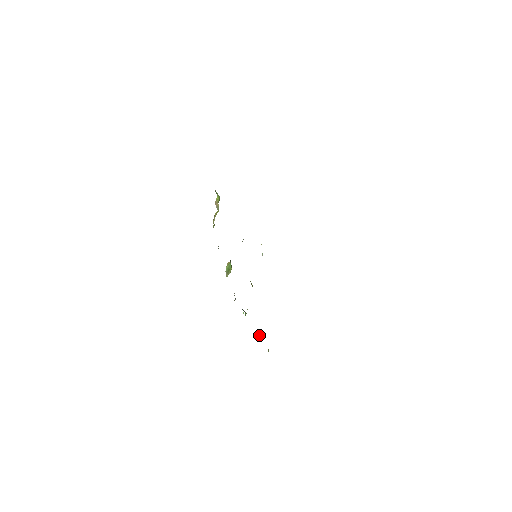
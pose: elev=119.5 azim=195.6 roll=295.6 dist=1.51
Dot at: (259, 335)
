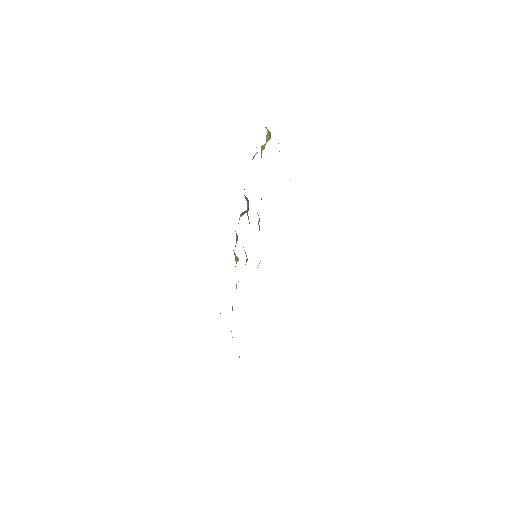
Dot at: occluded
